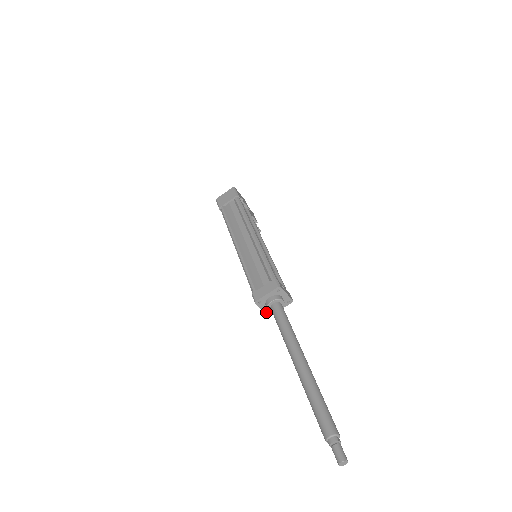
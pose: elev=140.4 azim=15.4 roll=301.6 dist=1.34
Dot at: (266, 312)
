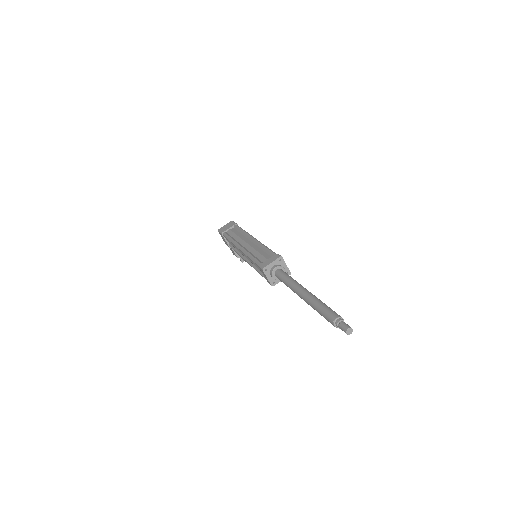
Dot at: (270, 281)
